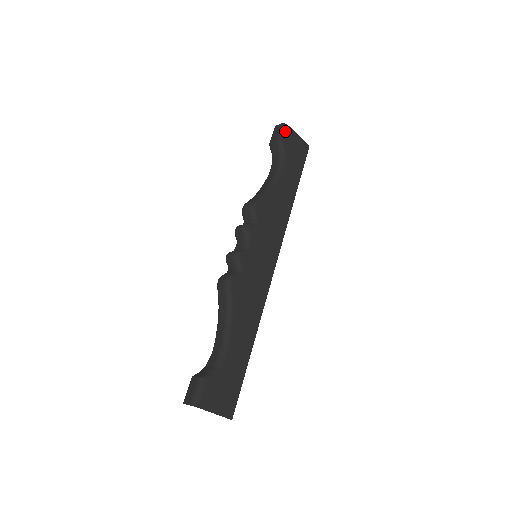
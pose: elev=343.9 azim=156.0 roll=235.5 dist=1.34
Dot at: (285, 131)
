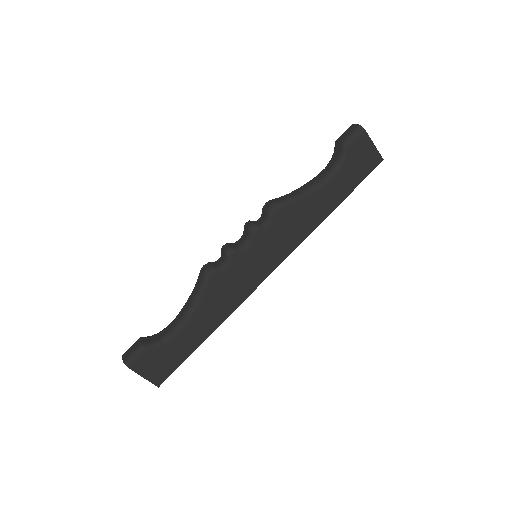
Dot at: (357, 136)
